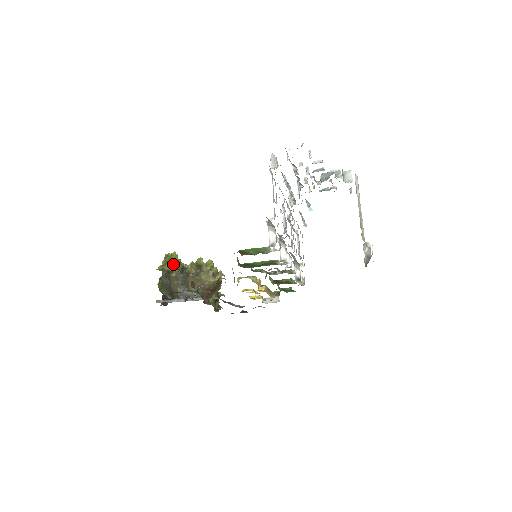
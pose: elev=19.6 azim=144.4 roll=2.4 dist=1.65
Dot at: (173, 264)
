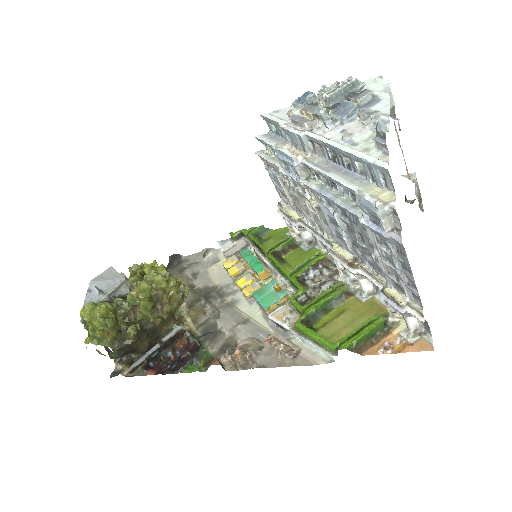
Dot at: (116, 326)
